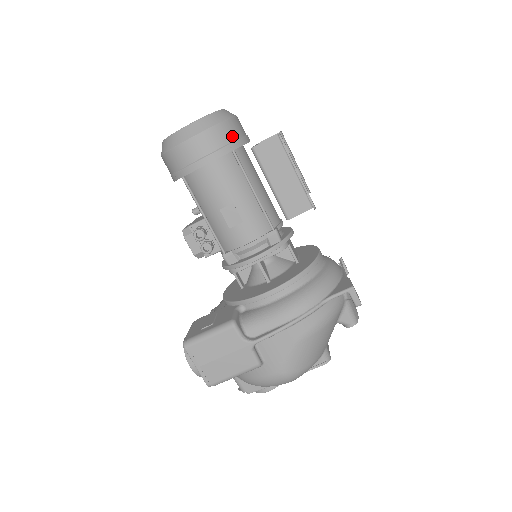
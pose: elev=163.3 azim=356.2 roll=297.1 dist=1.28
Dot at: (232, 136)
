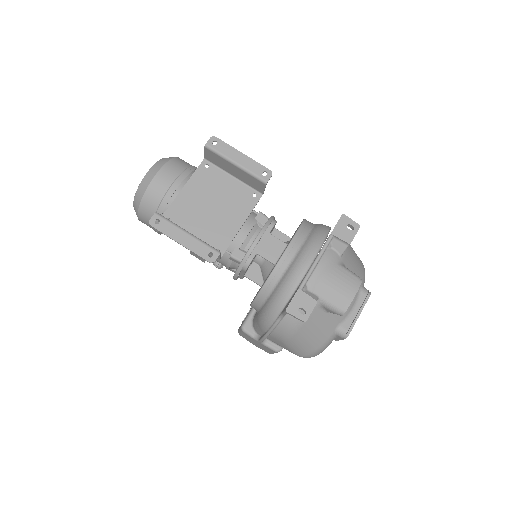
Dot at: (155, 205)
